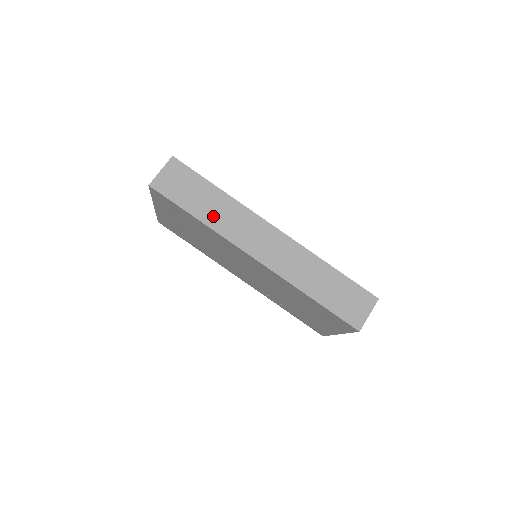
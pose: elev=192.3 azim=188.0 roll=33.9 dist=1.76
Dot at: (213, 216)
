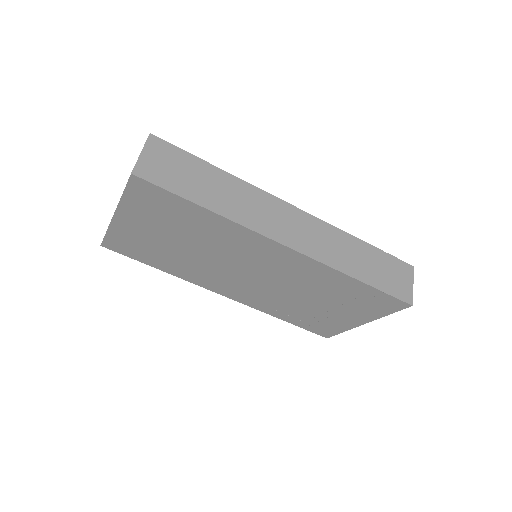
Dot at: (225, 203)
